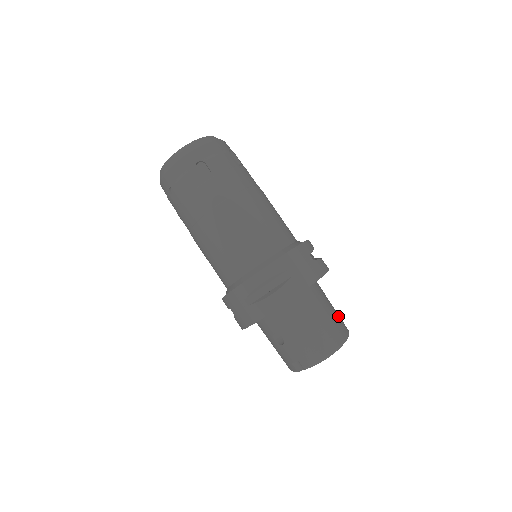
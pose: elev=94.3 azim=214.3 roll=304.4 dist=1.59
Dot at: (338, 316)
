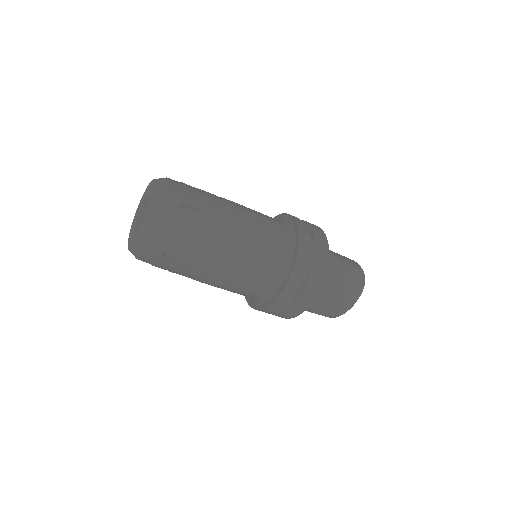
Dot at: (340, 300)
